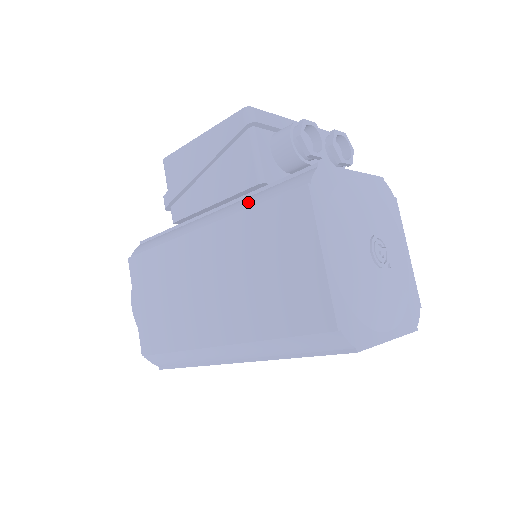
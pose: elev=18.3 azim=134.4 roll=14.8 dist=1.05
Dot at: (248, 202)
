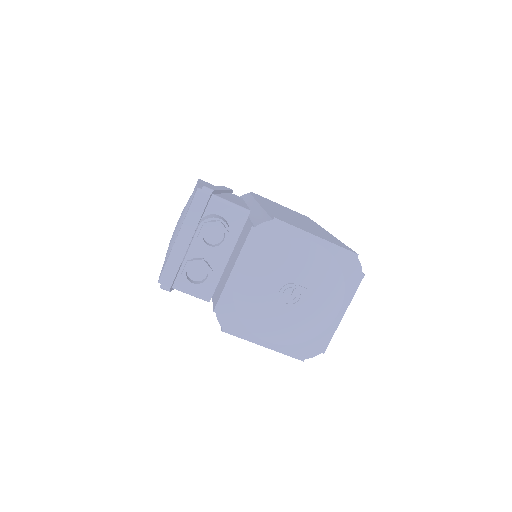
Dot at: occluded
